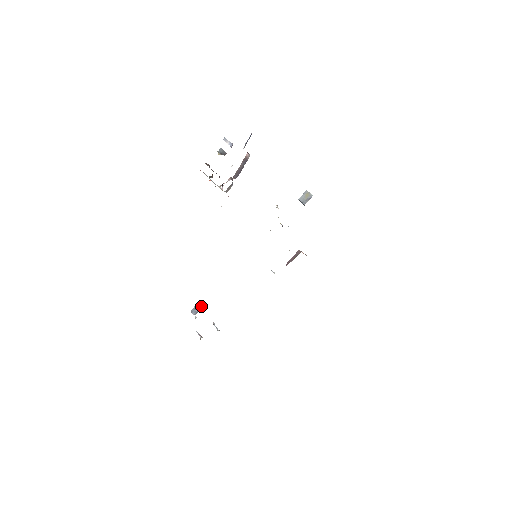
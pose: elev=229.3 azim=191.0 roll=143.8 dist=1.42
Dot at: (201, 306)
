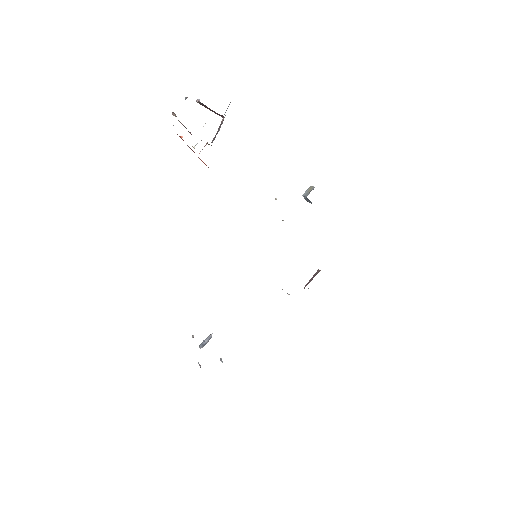
Dot at: (209, 338)
